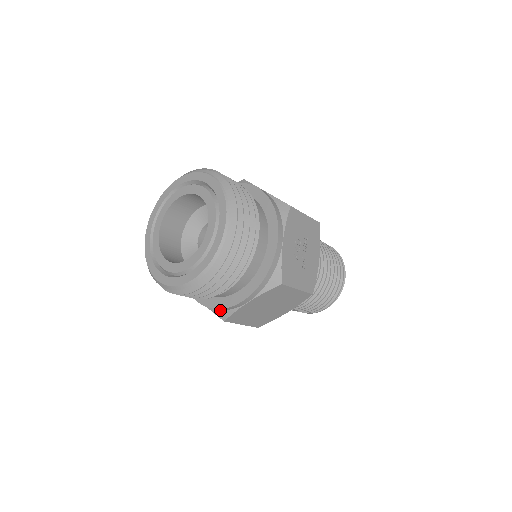
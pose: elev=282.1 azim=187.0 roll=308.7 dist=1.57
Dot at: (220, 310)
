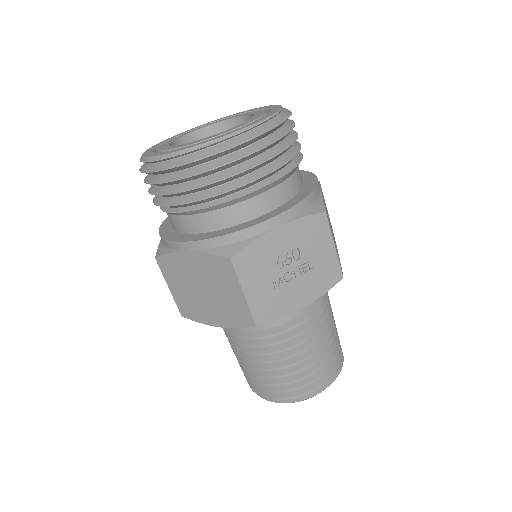
Dot at: (164, 244)
